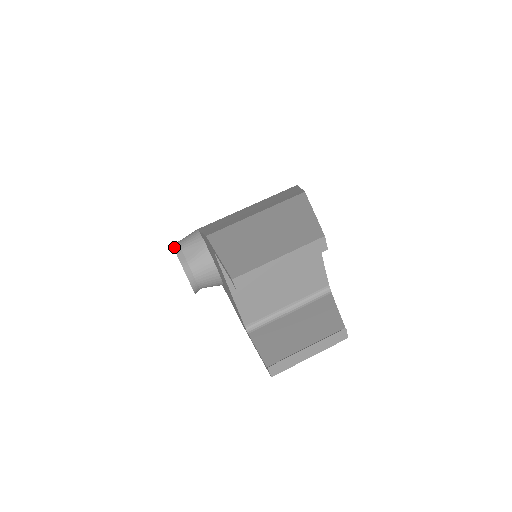
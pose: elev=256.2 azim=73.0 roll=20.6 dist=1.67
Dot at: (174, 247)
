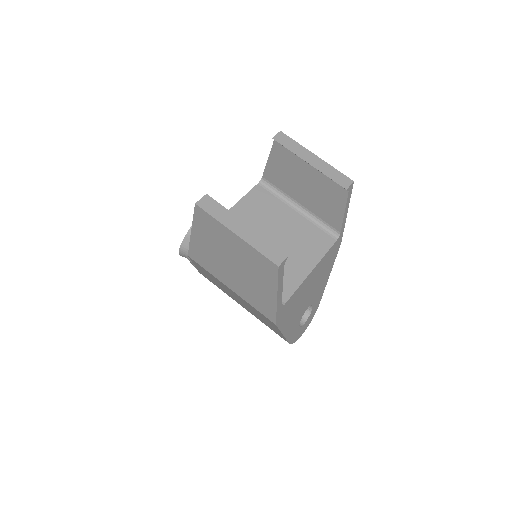
Dot at: occluded
